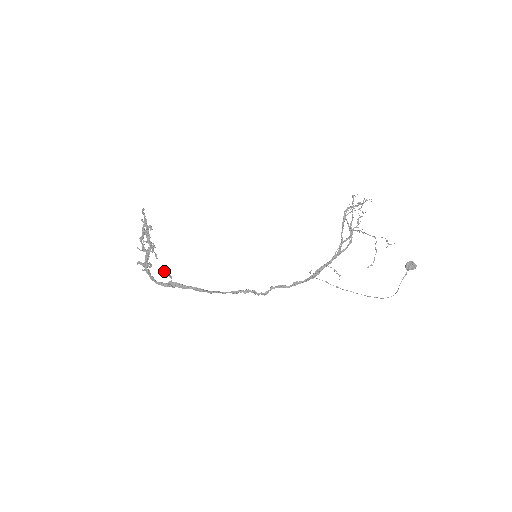
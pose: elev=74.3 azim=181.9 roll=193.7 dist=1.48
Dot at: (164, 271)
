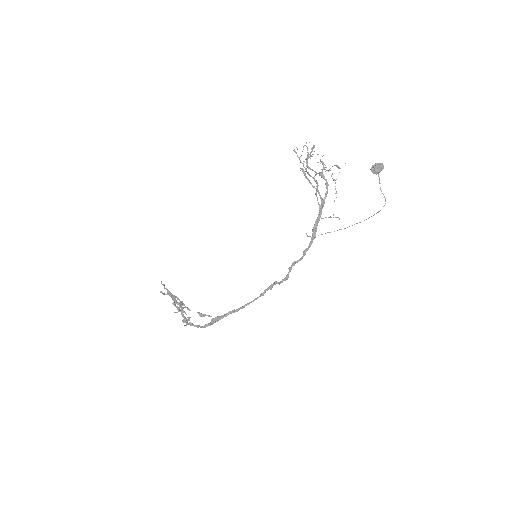
Dot at: (201, 316)
